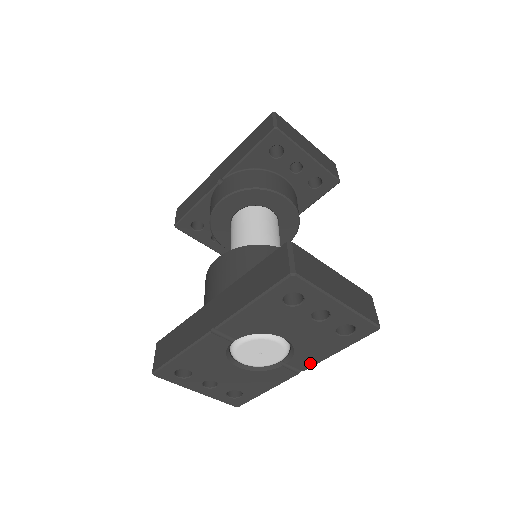
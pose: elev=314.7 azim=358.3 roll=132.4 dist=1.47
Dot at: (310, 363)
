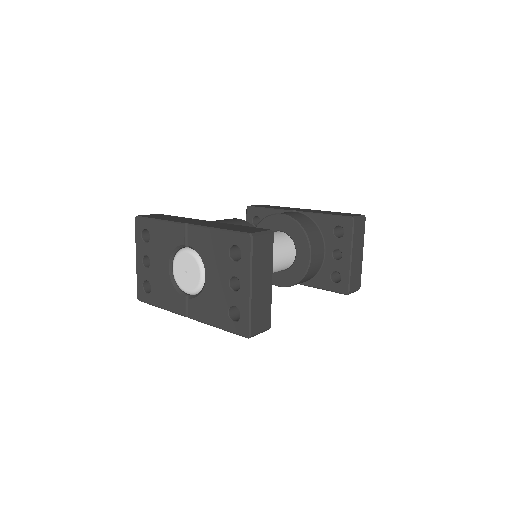
Dot at: (197, 315)
